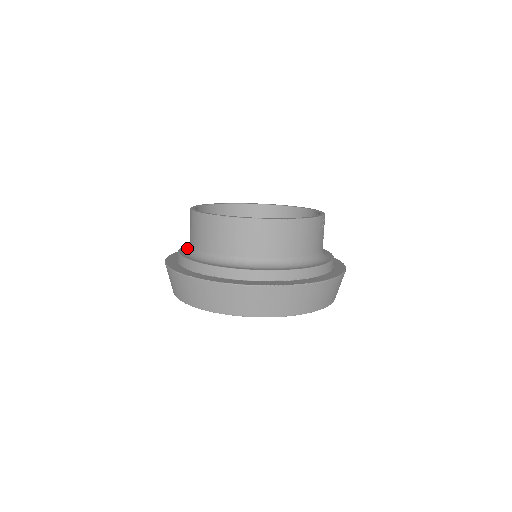
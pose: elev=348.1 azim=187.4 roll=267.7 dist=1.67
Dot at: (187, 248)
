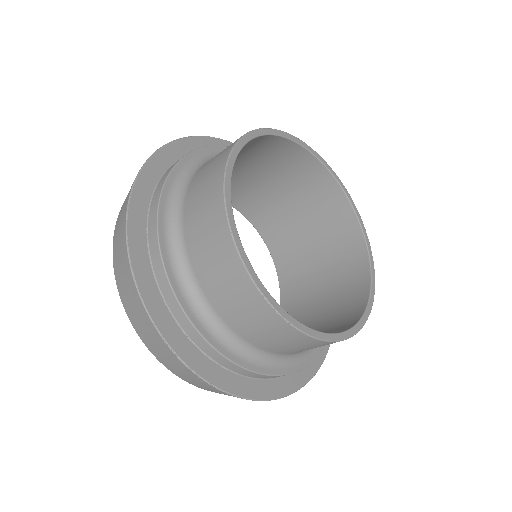
Dot at: (178, 257)
